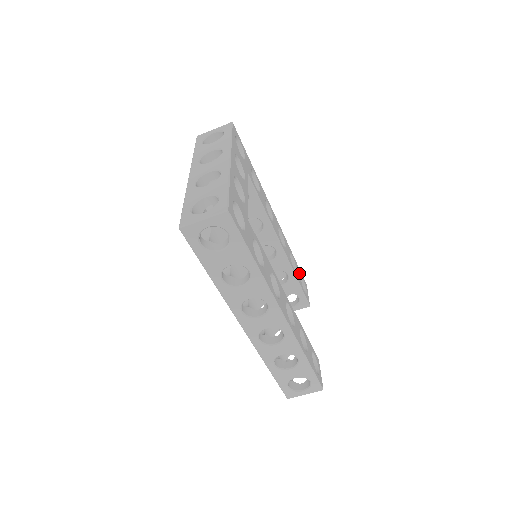
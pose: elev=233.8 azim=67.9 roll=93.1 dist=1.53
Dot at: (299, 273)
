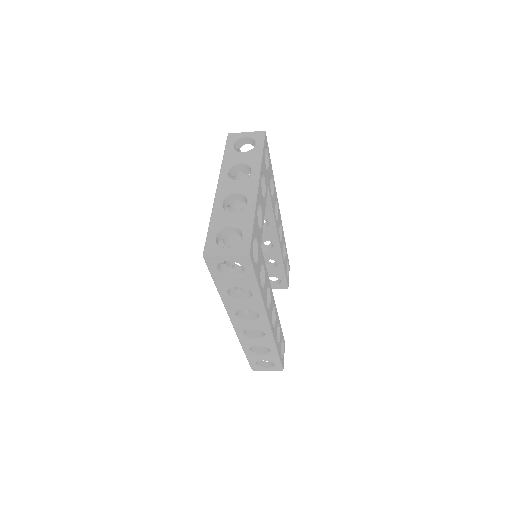
Dot at: (286, 259)
